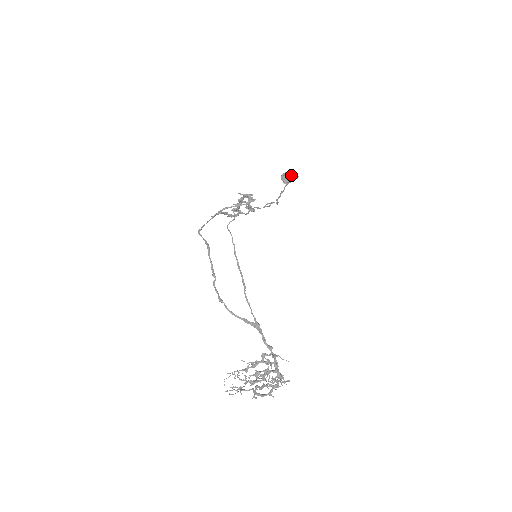
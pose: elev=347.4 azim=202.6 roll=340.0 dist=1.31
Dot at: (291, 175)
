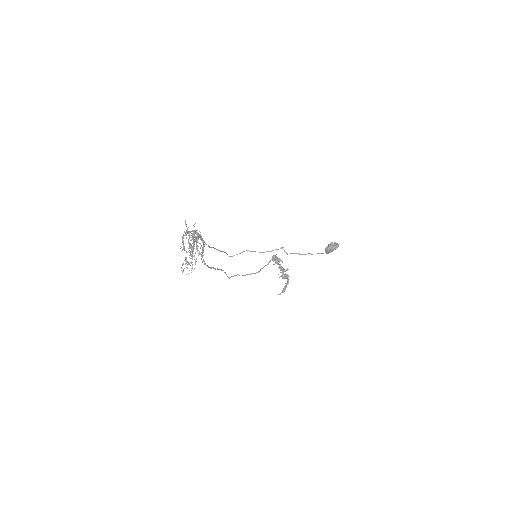
Dot at: (328, 245)
